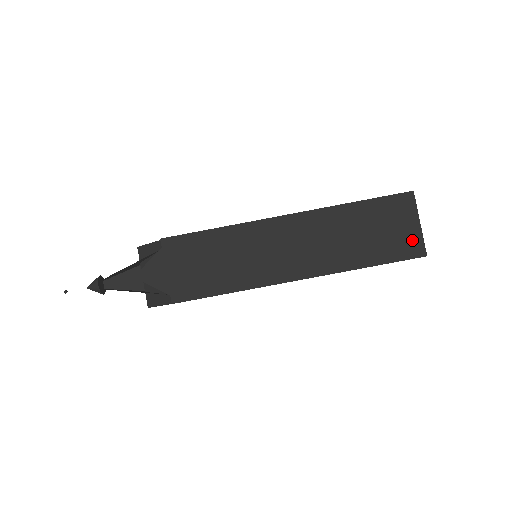
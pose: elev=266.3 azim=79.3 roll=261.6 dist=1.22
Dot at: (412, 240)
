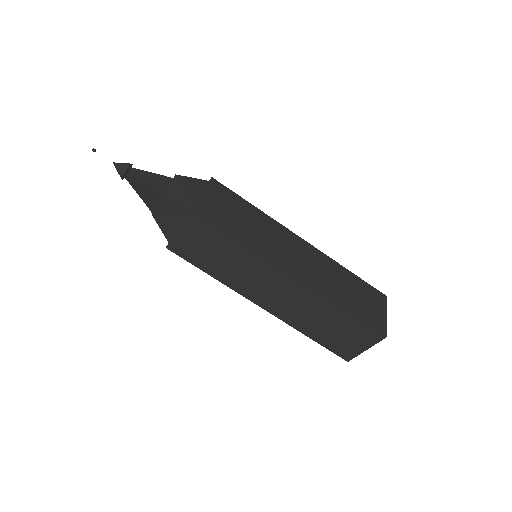
Dot at: (350, 351)
